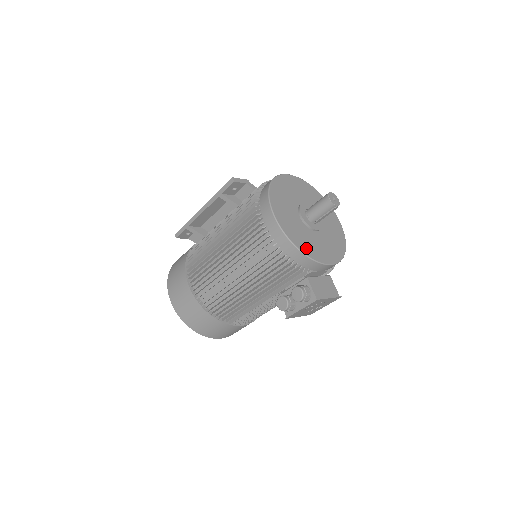
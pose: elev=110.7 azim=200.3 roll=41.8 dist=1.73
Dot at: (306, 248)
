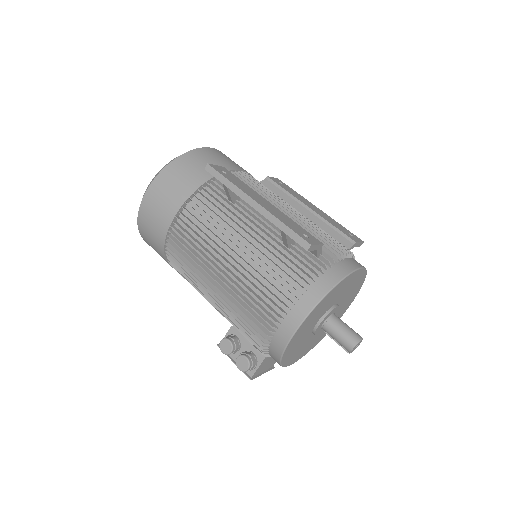
Dot at: (288, 357)
